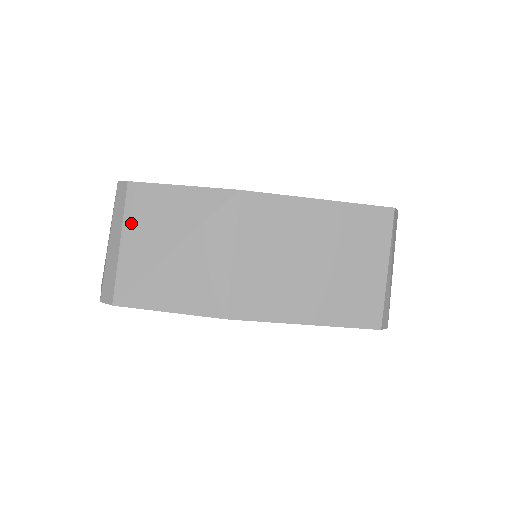
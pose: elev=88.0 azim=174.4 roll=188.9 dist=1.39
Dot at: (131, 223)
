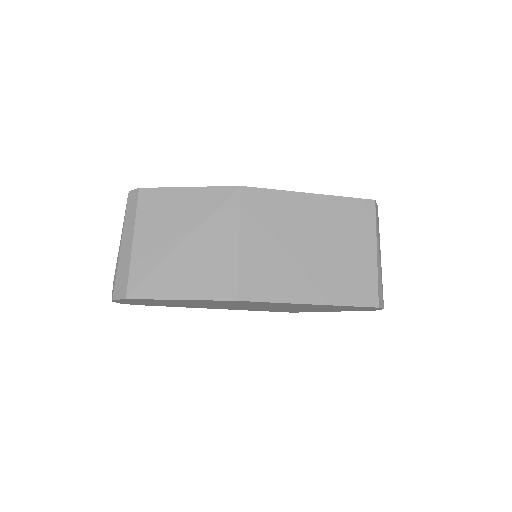
Dot at: (143, 223)
